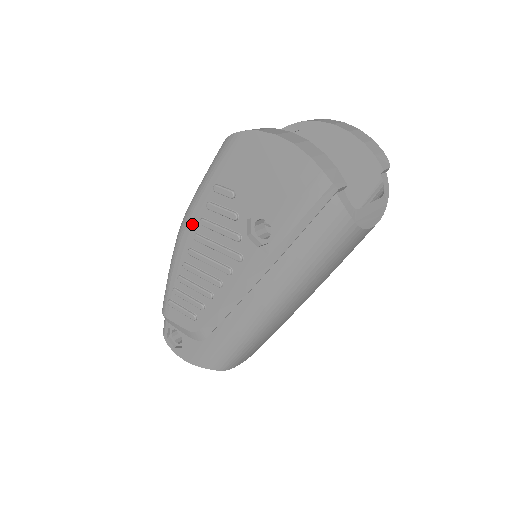
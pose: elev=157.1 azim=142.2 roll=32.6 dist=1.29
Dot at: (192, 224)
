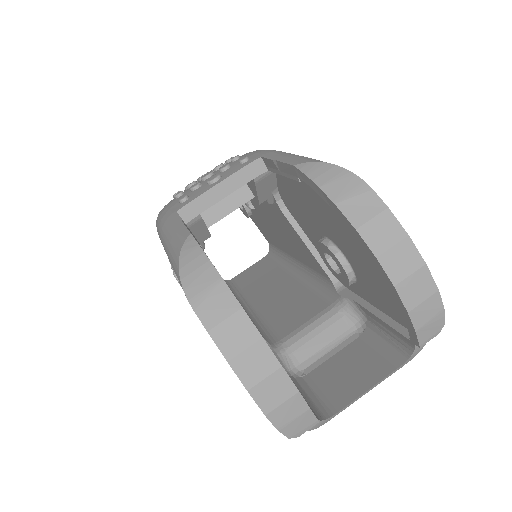
Dot at: occluded
